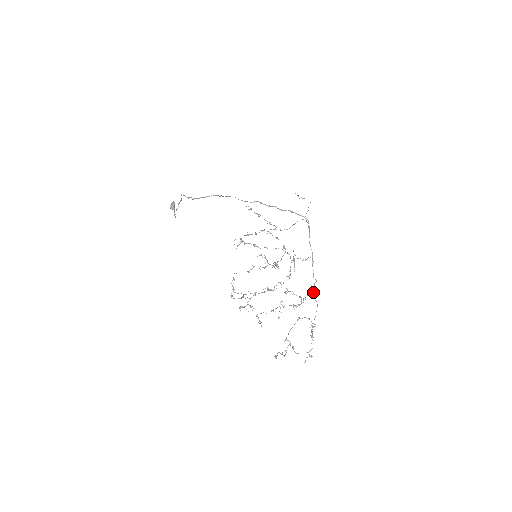
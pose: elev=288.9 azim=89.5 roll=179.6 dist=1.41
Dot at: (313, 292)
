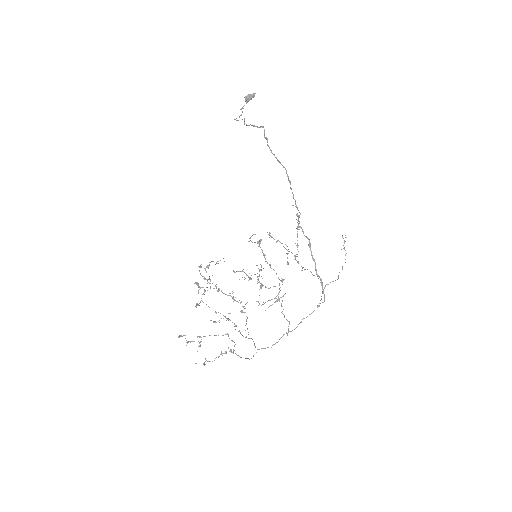
Dot at: (259, 349)
